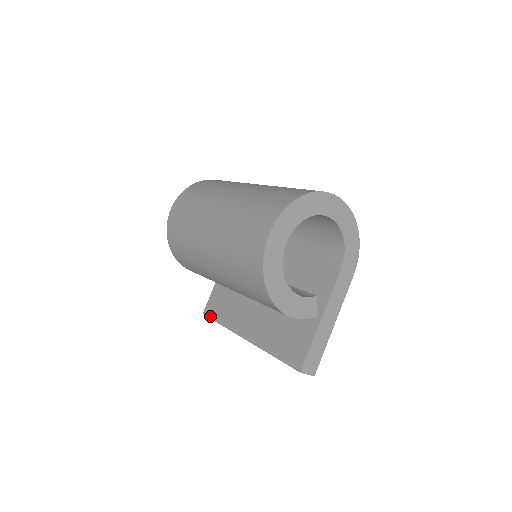
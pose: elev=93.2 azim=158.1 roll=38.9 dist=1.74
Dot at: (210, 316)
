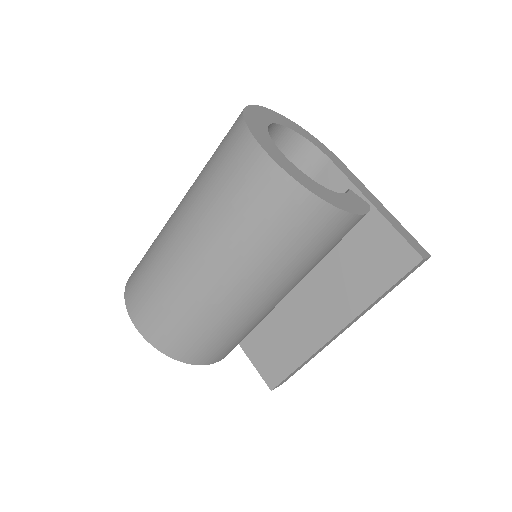
Dot at: (280, 379)
